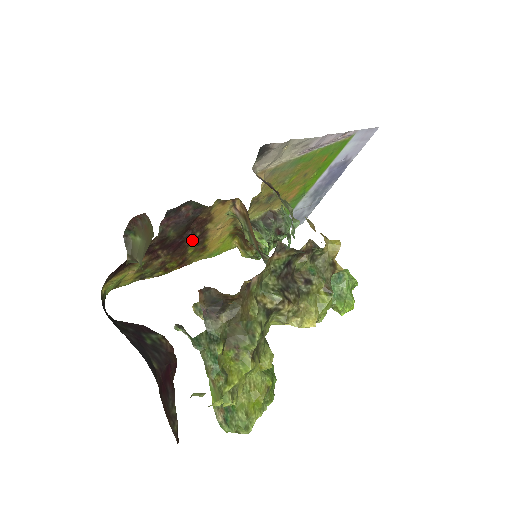
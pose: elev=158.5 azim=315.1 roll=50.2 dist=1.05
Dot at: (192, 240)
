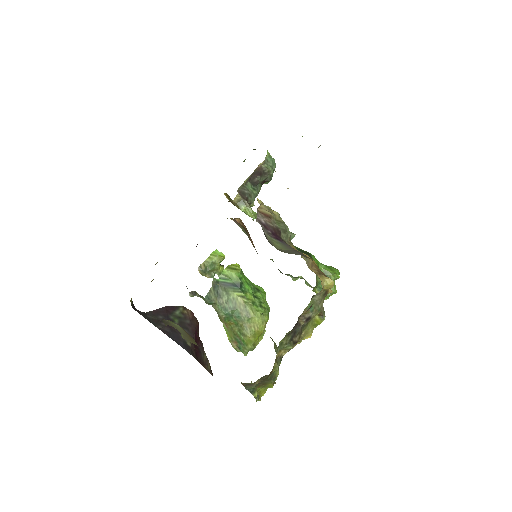
Dot at: occluded
